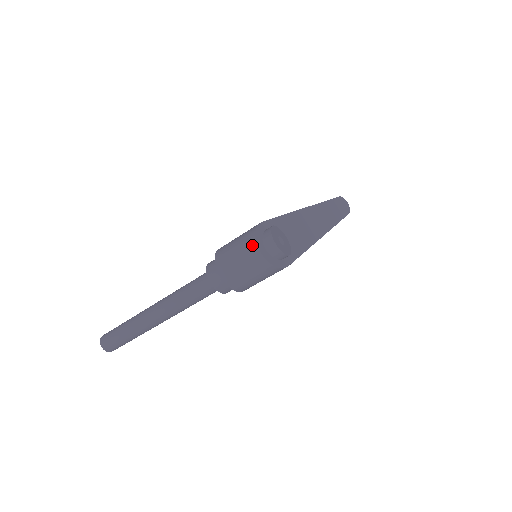
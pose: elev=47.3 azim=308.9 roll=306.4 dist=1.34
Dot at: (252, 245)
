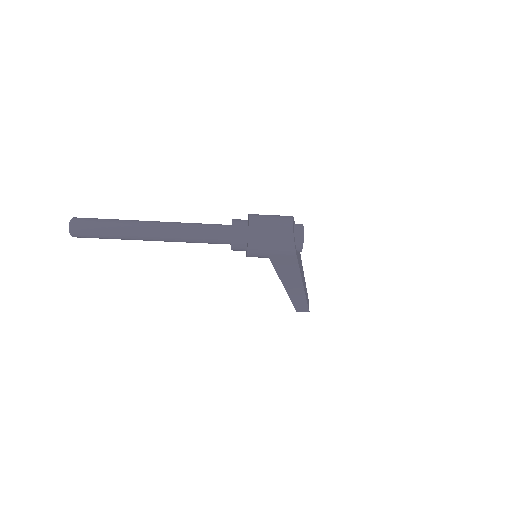
Dot at: (288, 218)
